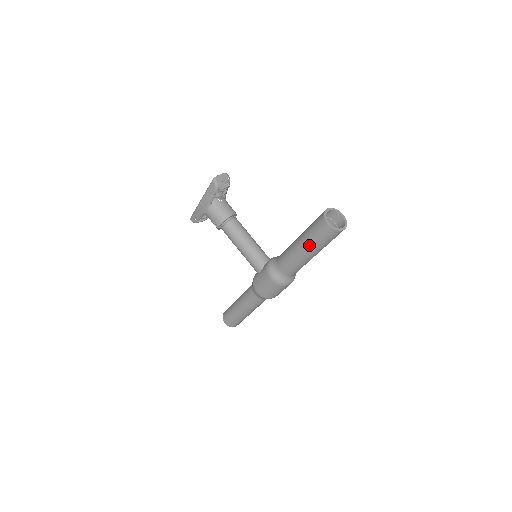
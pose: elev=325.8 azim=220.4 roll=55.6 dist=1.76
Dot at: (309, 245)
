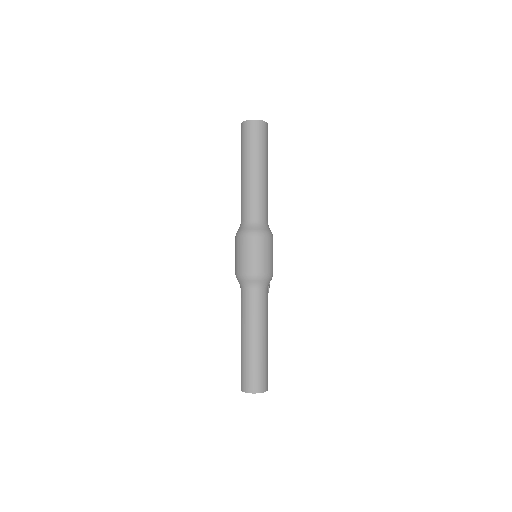
Dot at: (241, 161)
